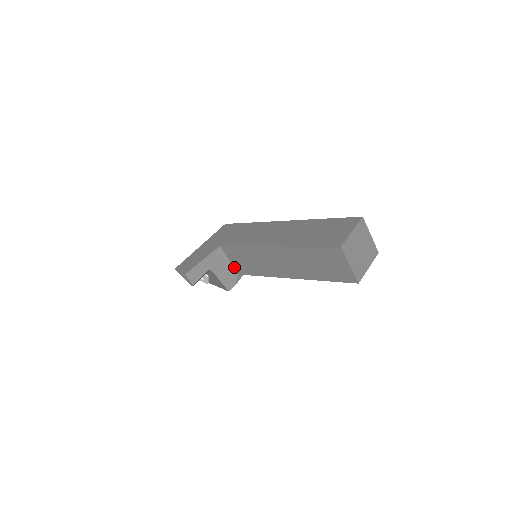
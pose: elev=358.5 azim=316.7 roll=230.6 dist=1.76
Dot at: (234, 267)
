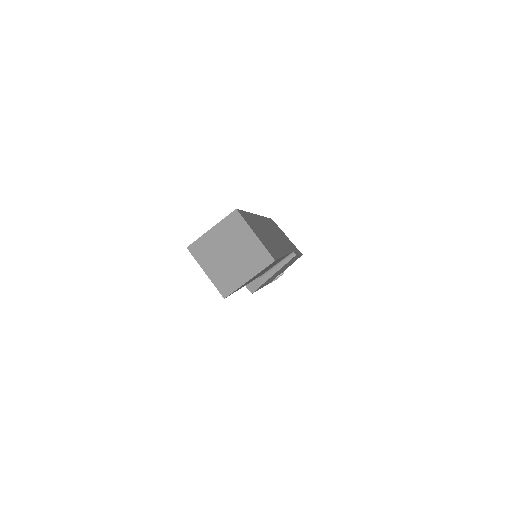
Dot at: occluded
